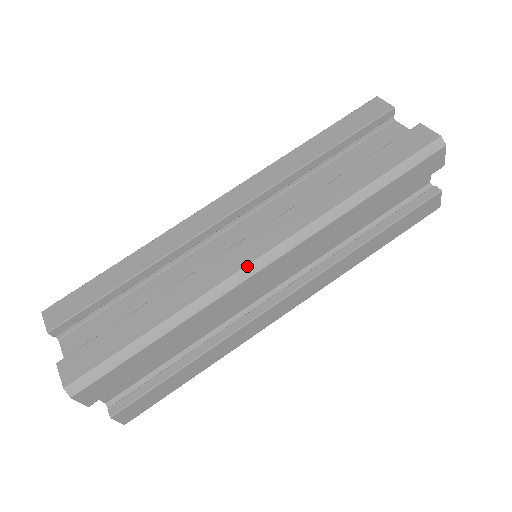
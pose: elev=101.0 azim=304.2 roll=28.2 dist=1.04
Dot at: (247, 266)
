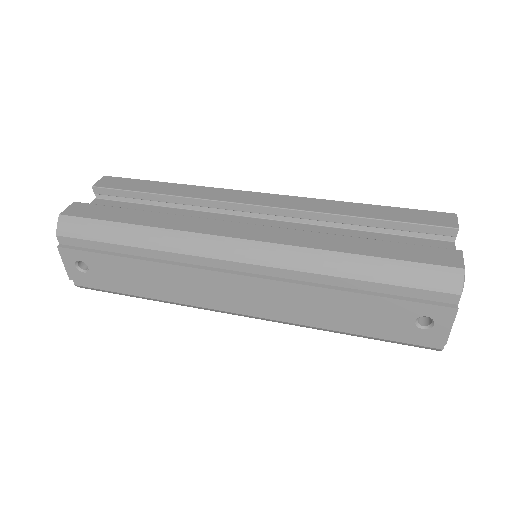
Dot at: occluded
